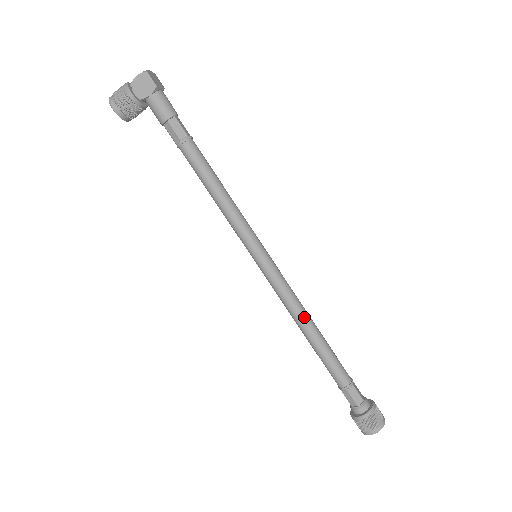
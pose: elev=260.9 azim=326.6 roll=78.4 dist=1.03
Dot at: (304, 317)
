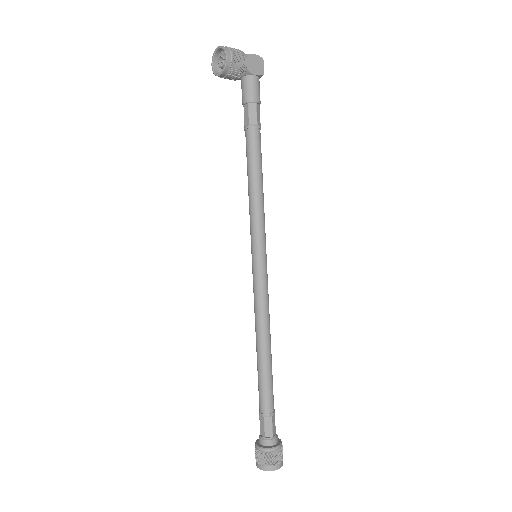
Dot at: occluded
